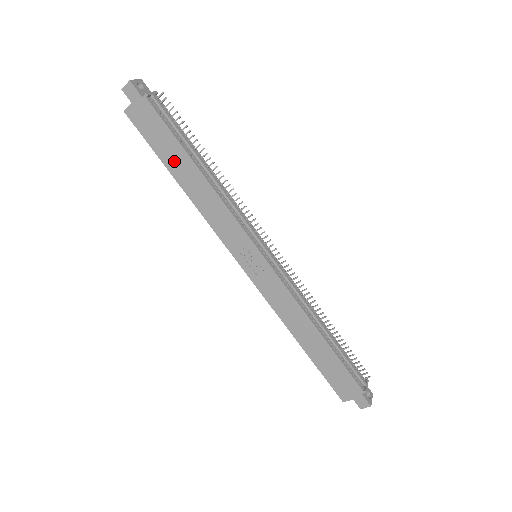
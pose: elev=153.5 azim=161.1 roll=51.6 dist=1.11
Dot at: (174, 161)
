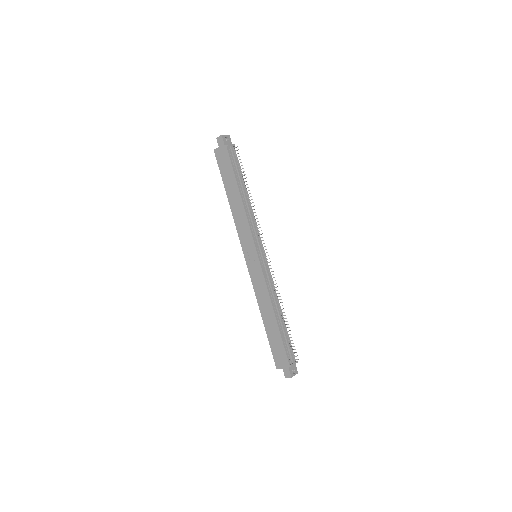
Dot at: (229, 185)
